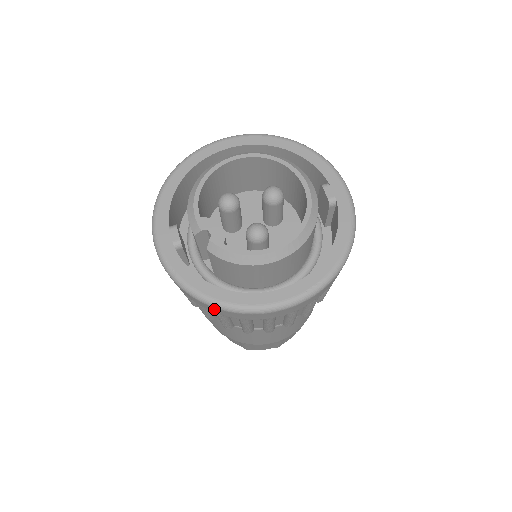
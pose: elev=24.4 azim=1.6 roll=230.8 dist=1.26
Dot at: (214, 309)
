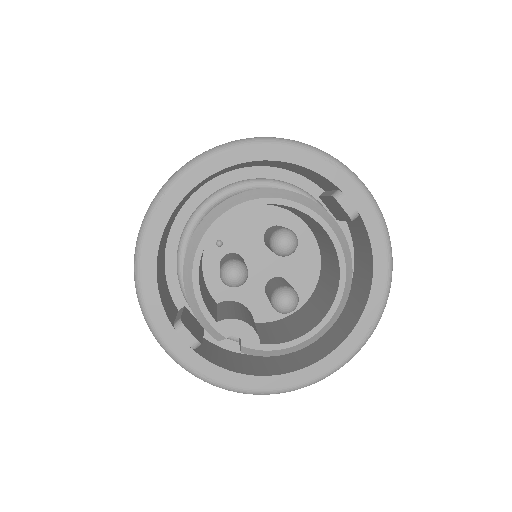
Dot at: occluded
